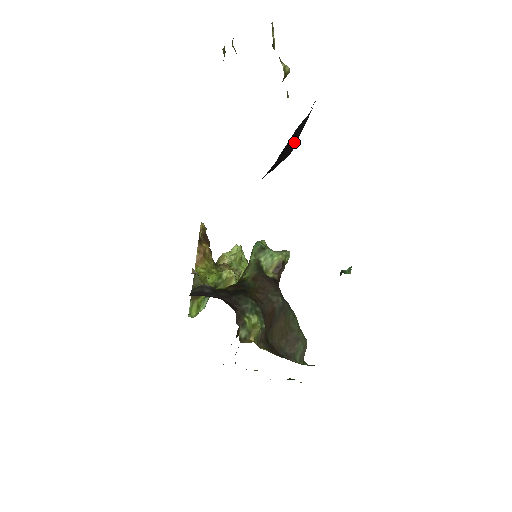
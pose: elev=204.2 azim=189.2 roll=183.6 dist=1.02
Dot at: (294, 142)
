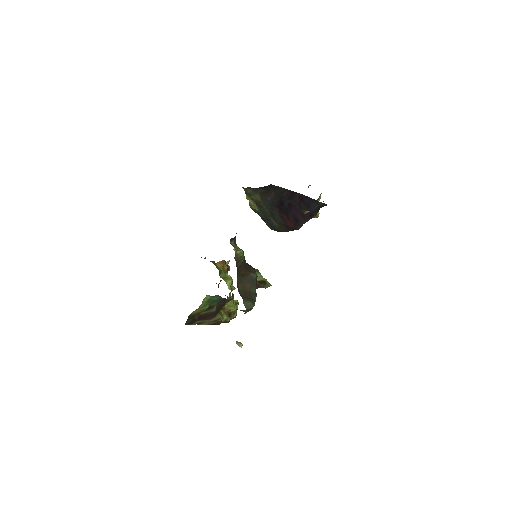
Dot at: (307, 213)
